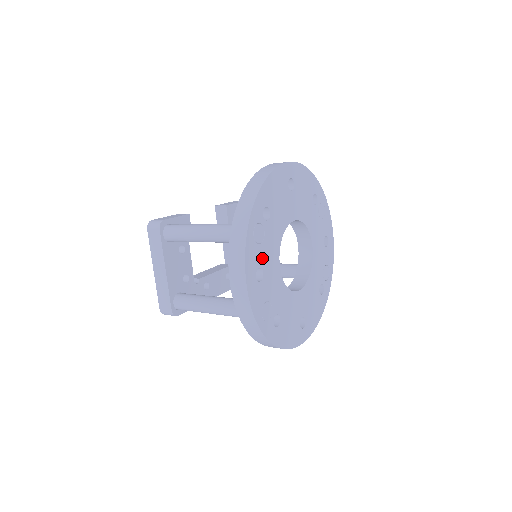
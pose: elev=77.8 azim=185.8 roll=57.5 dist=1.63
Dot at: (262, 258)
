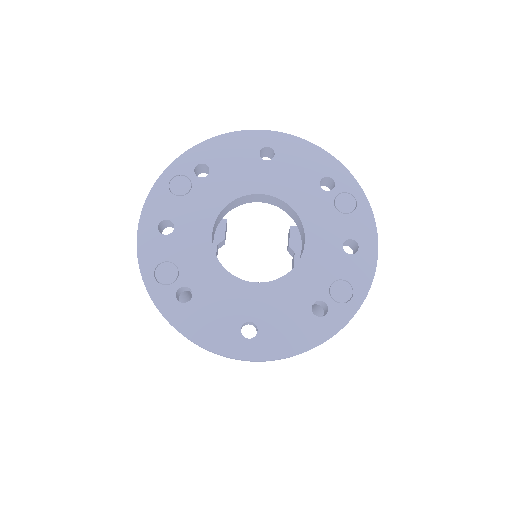
Dot at: (178, 212)
